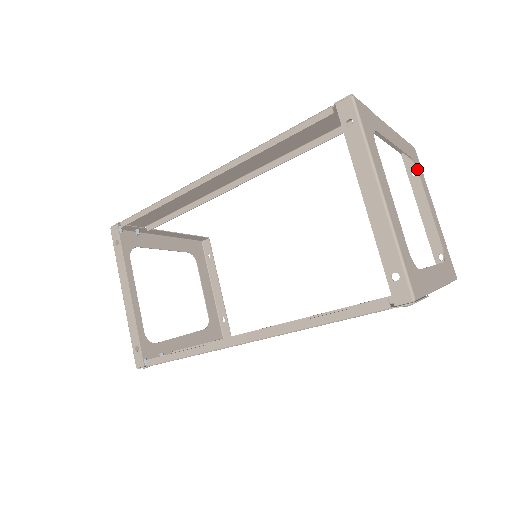
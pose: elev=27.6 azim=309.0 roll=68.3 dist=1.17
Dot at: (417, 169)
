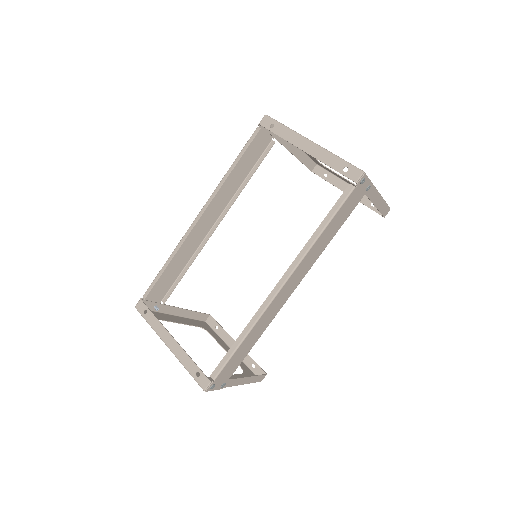
Dot at: (325, 166)
